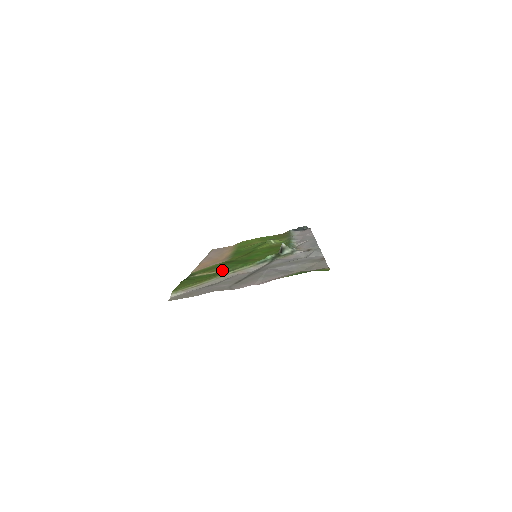
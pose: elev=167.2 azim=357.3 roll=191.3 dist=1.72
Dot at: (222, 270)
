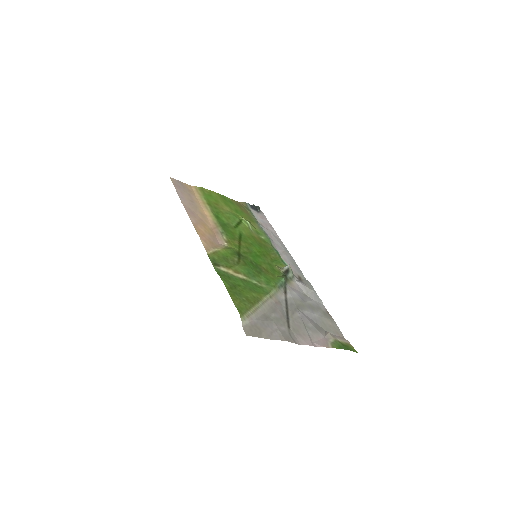
Dot at: (248, 277)
